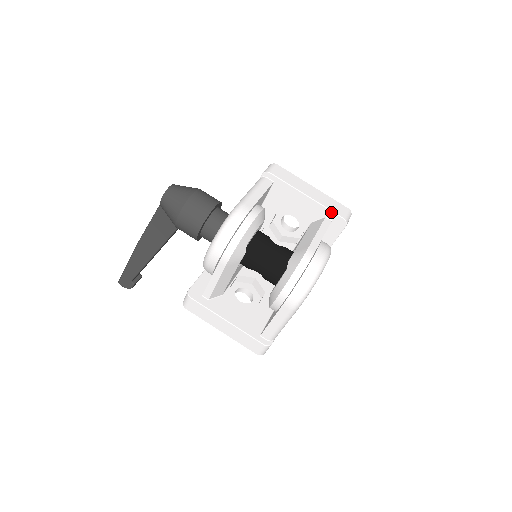
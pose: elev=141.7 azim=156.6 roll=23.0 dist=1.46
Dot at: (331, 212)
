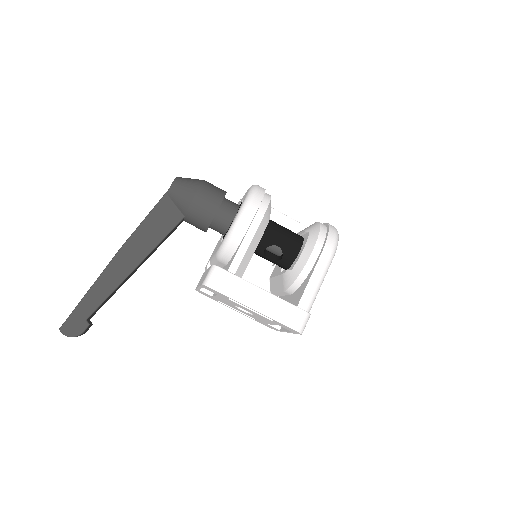
Dot at: (304, 226)
